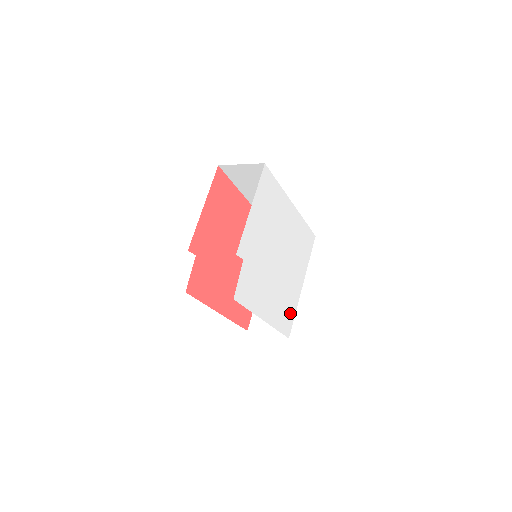
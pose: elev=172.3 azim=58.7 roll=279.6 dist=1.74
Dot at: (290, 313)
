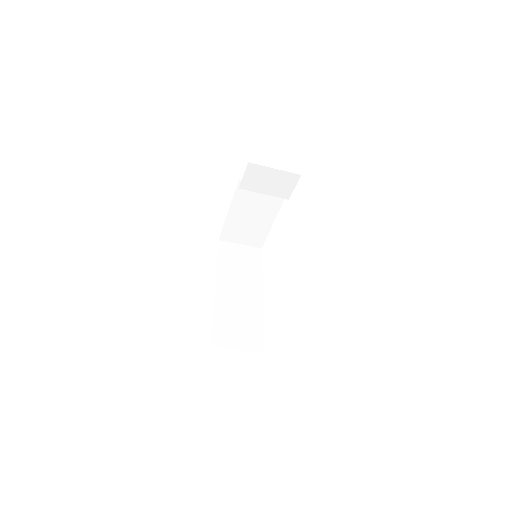
Dot at: occluded
